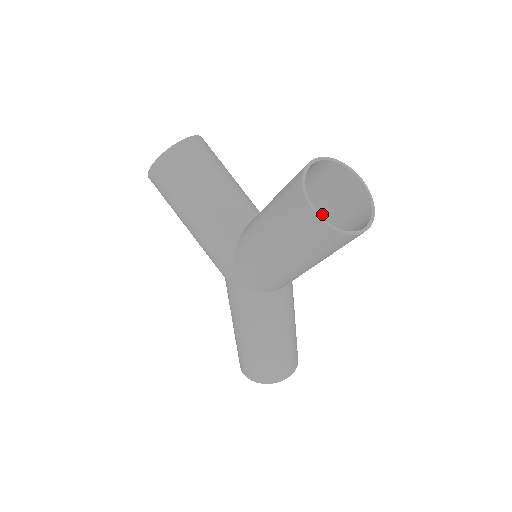
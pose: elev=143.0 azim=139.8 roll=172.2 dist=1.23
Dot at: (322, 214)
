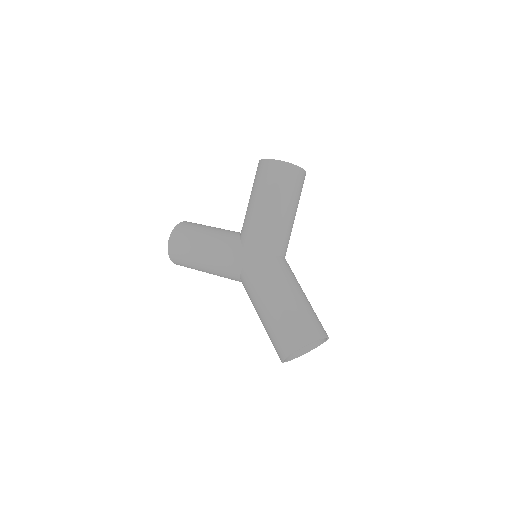
Dot at: occluded
